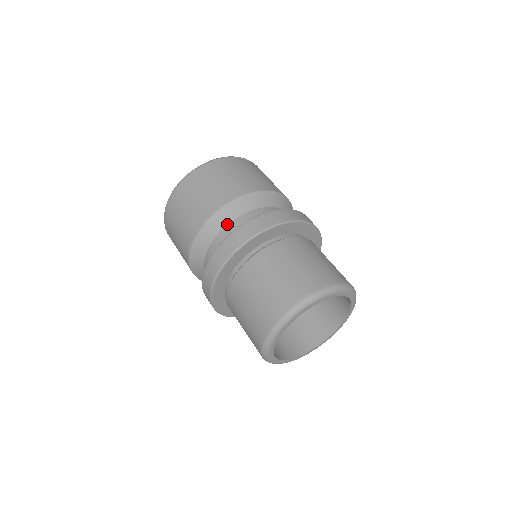
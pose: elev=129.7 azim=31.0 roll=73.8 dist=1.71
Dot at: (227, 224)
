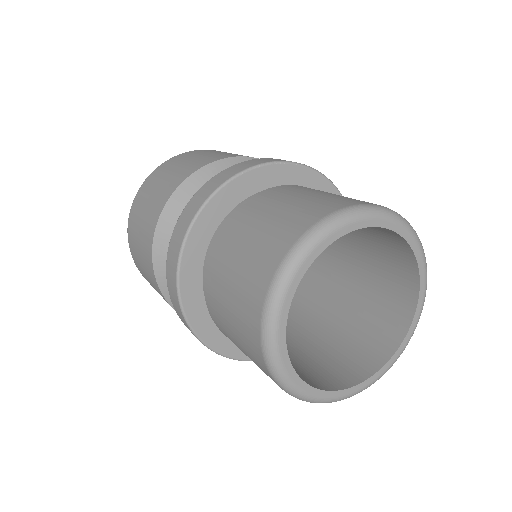
Dot at: occluded
